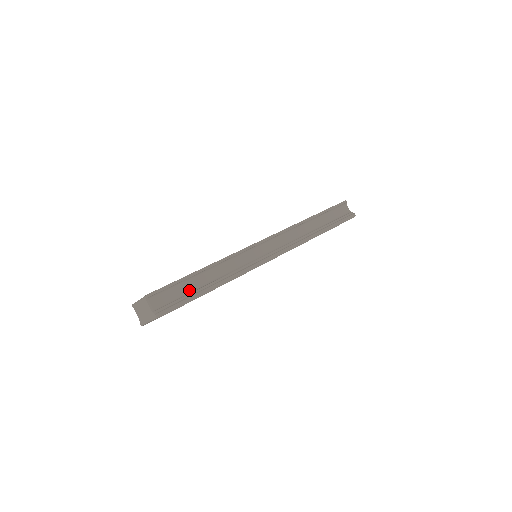
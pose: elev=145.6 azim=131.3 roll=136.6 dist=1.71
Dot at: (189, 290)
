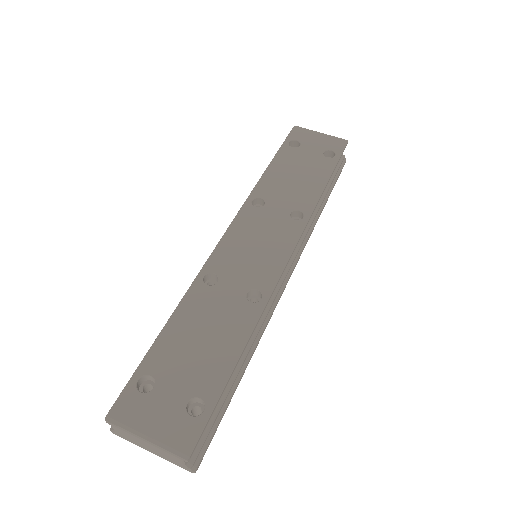
Dot at: (222, 394)
